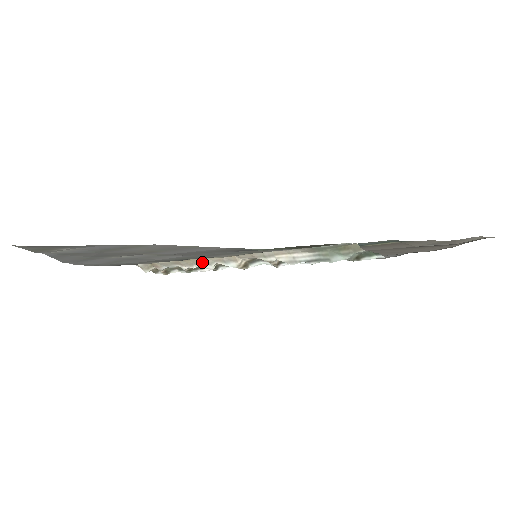
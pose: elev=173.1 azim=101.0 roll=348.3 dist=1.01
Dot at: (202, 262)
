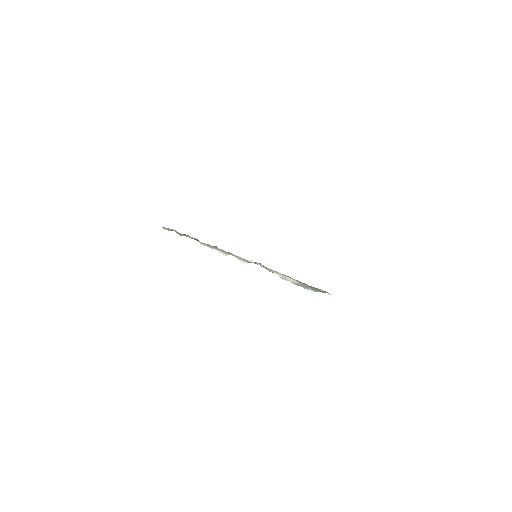
Dot at: (221, 250)
